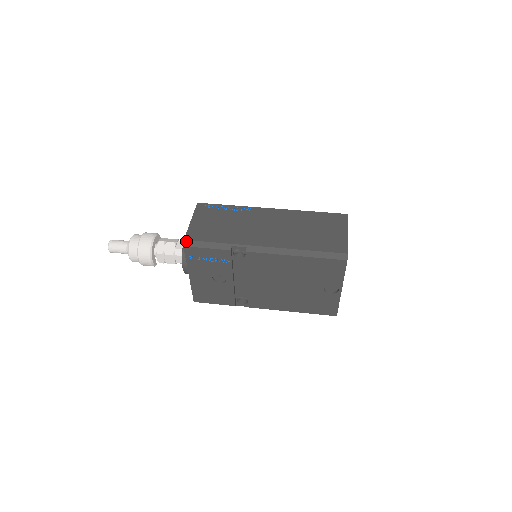
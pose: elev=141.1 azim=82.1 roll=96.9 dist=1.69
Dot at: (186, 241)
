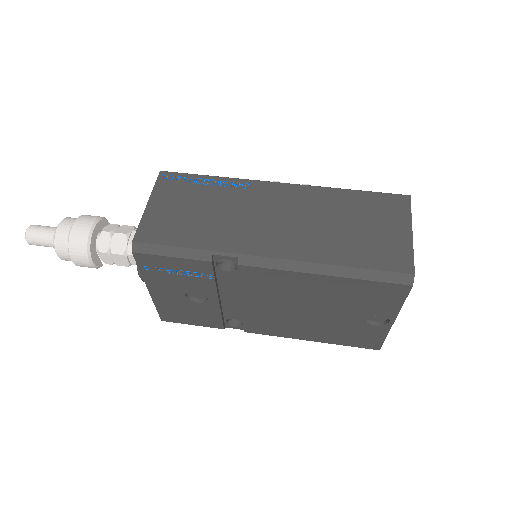
Dot at: (136, 244)
